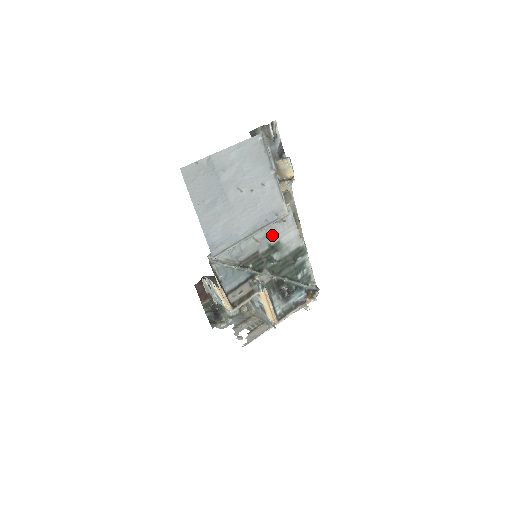
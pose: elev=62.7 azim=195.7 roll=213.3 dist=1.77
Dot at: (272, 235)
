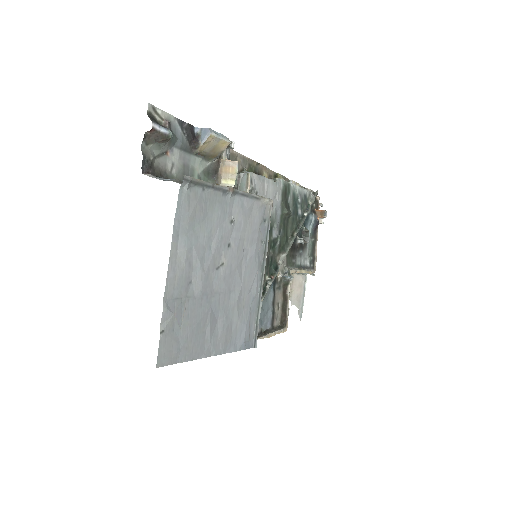
Dot at: occluded
